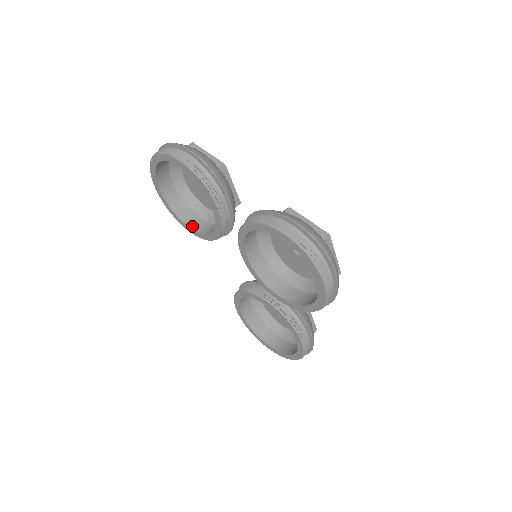
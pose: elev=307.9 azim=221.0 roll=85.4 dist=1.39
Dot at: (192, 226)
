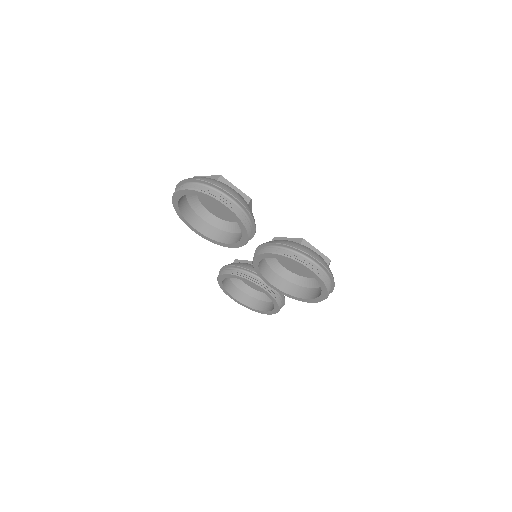
Dot at: (202, 231)
